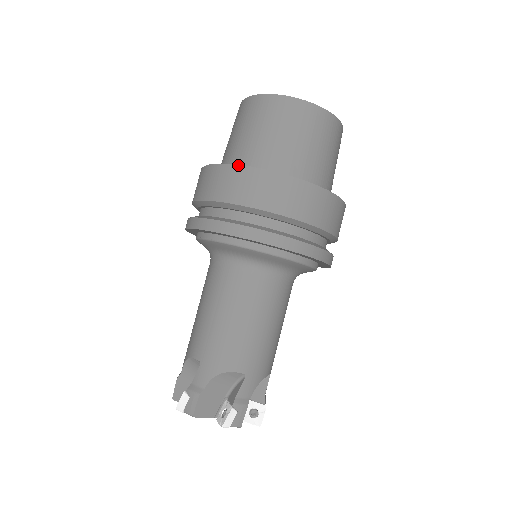
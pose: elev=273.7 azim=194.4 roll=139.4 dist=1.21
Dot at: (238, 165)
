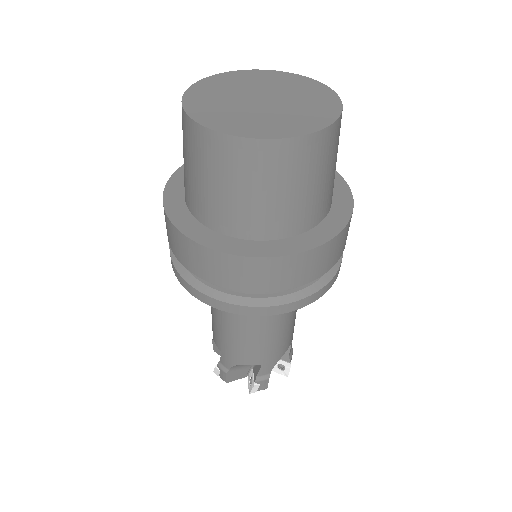
Dot at: (189, 239)
